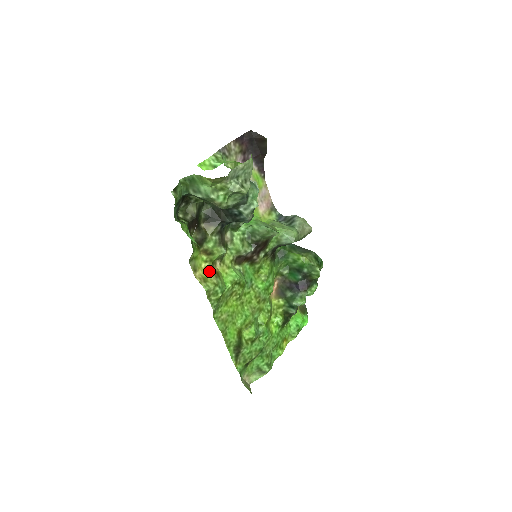
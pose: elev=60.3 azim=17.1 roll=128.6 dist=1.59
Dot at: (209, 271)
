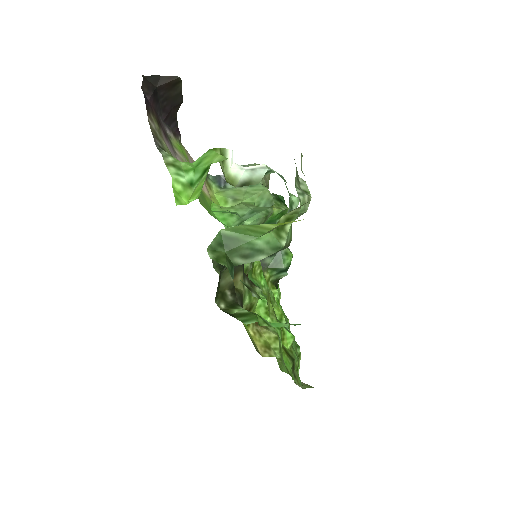
Dot at: (258, 330)
